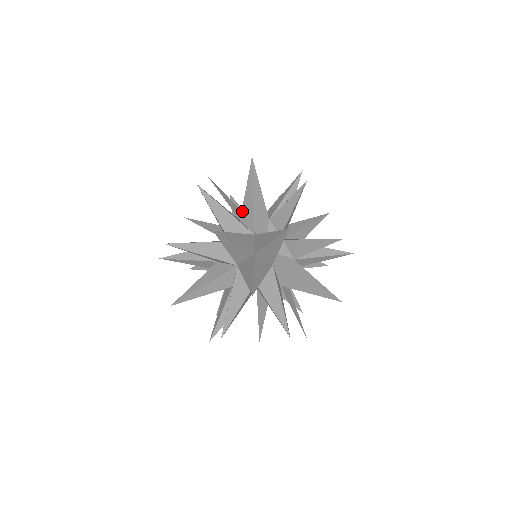
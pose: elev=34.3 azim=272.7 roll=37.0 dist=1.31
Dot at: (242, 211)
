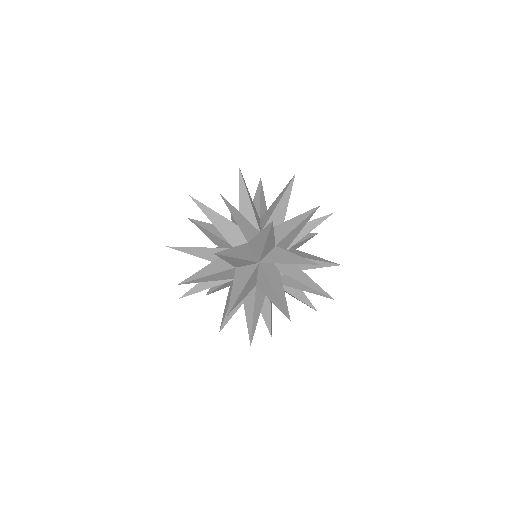
Dot at: (251, 240)
